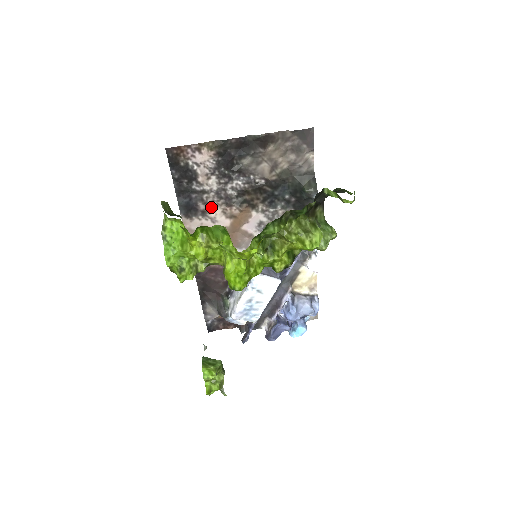
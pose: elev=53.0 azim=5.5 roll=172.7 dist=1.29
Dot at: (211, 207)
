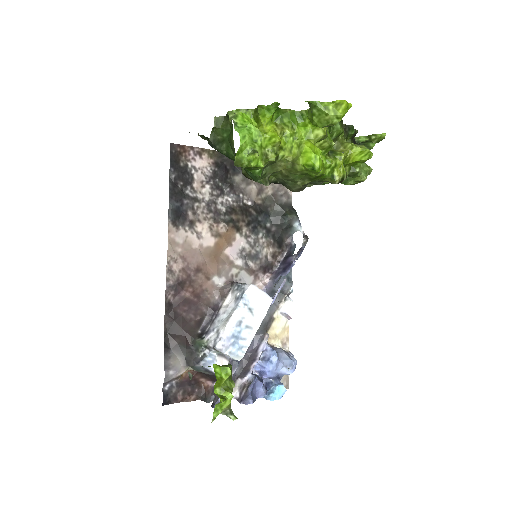
Dot at: (199, 219)
